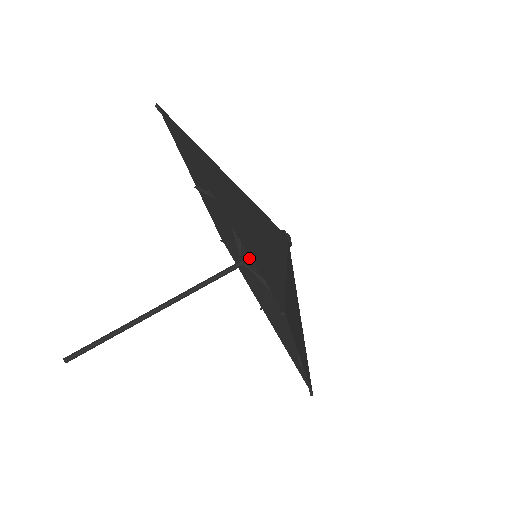
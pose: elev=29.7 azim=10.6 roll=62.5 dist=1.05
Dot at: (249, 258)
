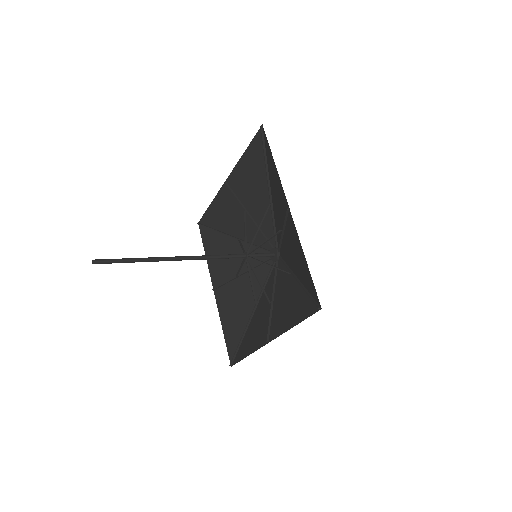
Dot at: (252, 255)
